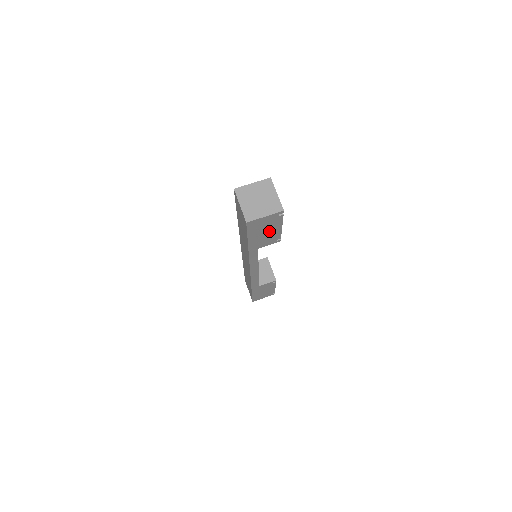
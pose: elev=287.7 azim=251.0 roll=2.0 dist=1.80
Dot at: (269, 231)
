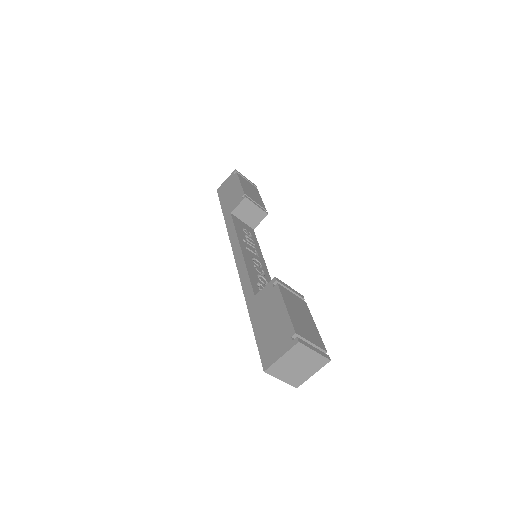
Dot at: occluded
